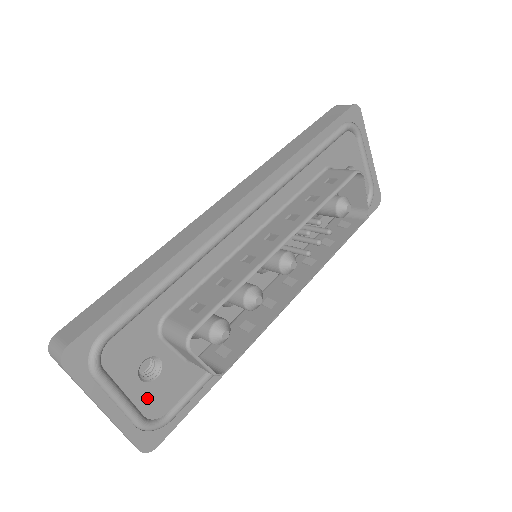
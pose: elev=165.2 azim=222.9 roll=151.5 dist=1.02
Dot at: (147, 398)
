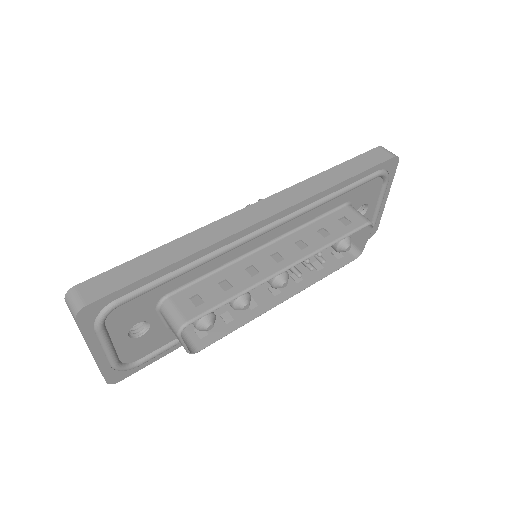
Dot at: (128, 349)
